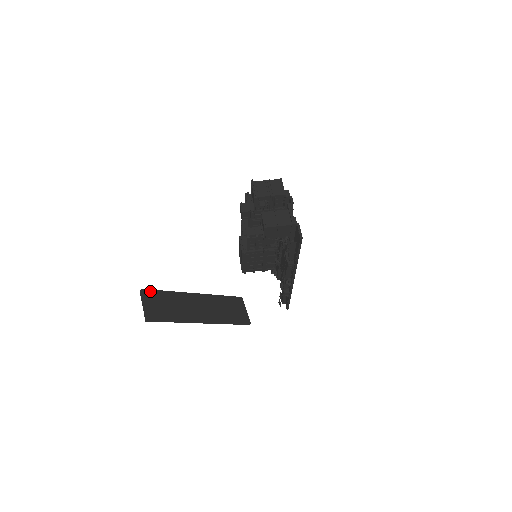
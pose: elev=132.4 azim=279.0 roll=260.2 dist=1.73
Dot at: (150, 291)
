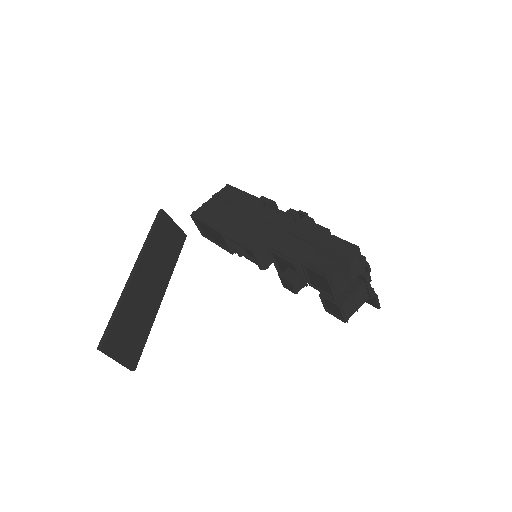
Dot at: (108, 338)
